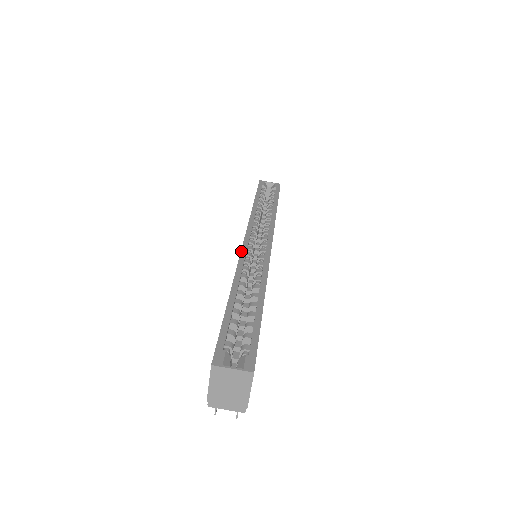
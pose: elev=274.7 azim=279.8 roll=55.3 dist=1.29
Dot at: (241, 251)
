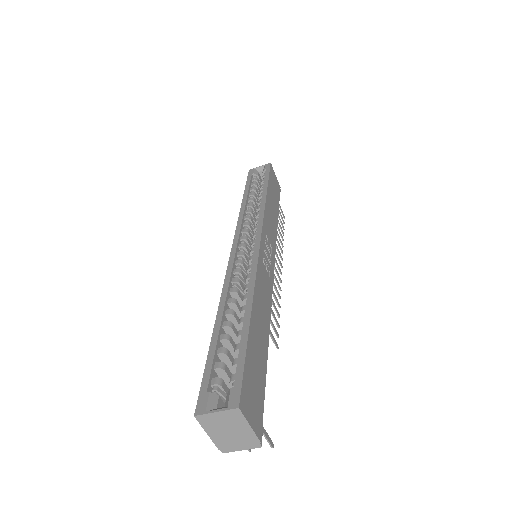
Dot at: (228, 263)
